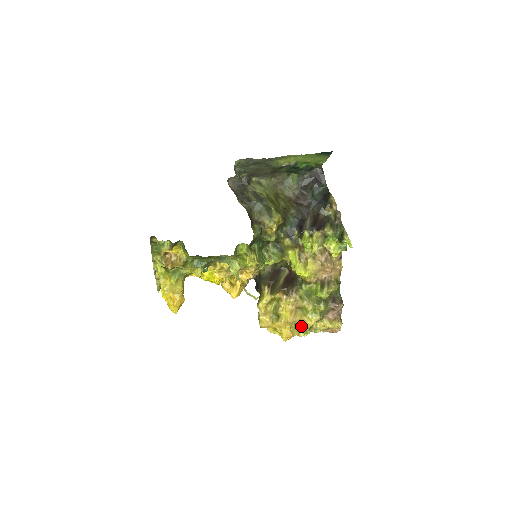
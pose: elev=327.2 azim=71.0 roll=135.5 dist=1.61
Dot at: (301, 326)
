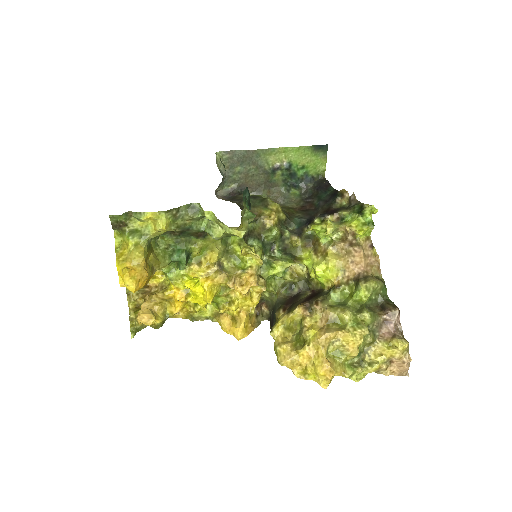
Dot at: (344, 355)
